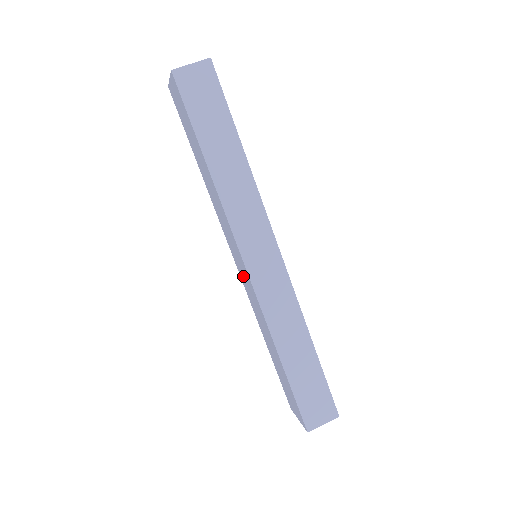
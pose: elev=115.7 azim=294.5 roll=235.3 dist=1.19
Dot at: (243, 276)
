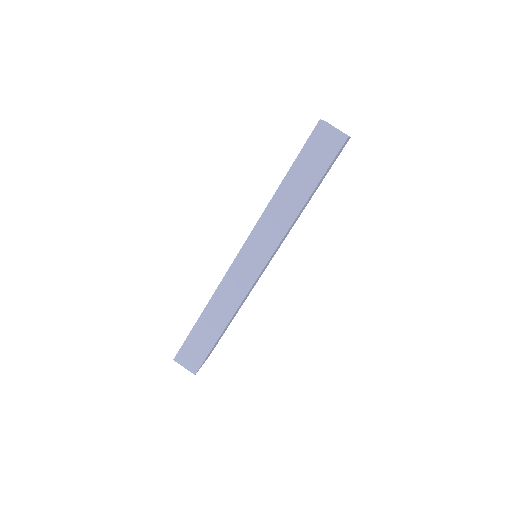
Dot at: occluded
